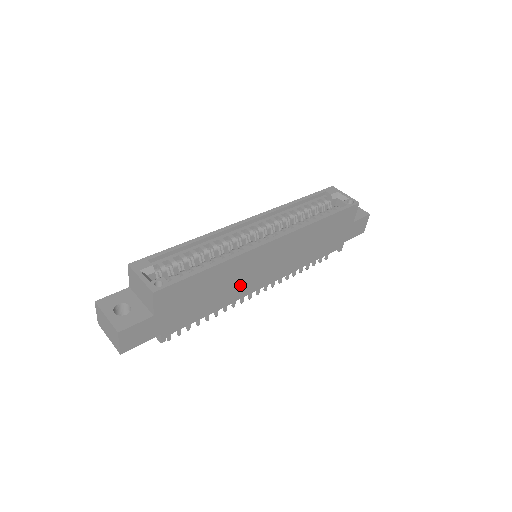
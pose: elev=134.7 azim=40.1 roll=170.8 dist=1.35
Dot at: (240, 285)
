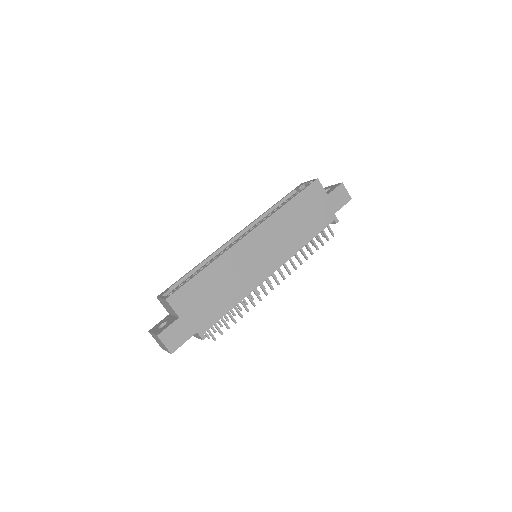
Dot at: (245, 277)
